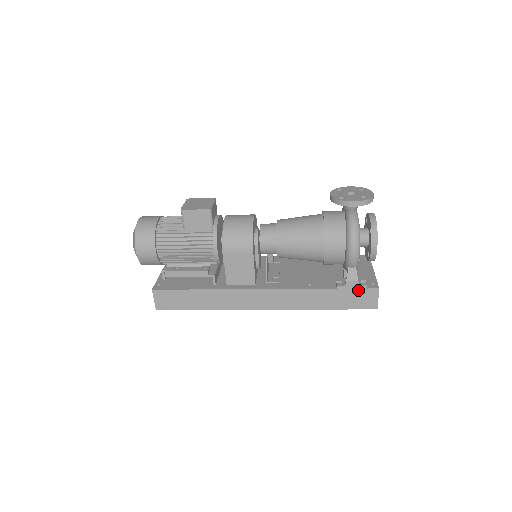
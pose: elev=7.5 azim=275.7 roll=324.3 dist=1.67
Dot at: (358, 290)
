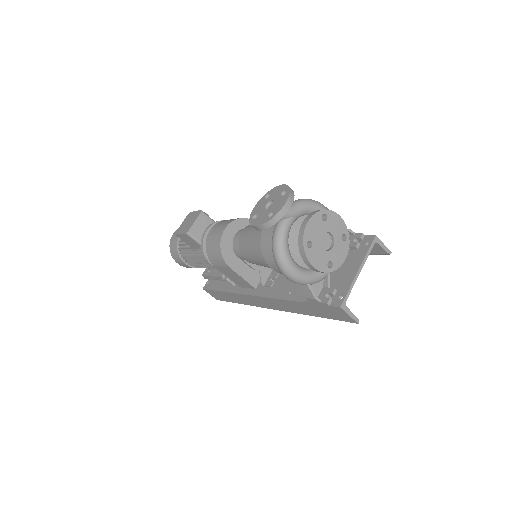
Dot at: (324, 306)
